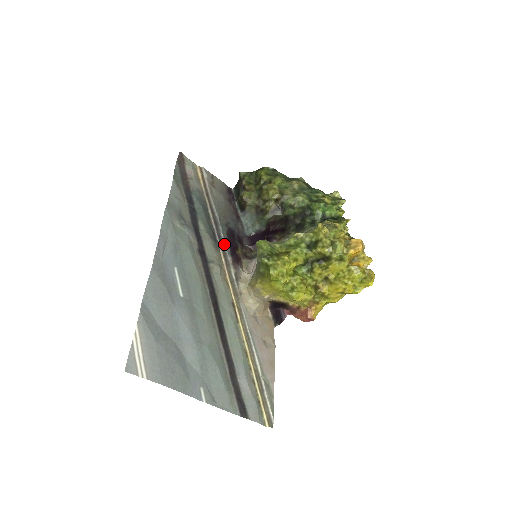
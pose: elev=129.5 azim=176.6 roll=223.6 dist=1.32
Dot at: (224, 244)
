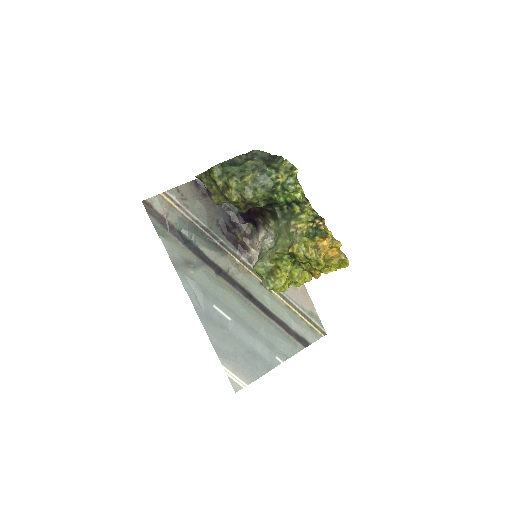
Dot at: (227, 246)
